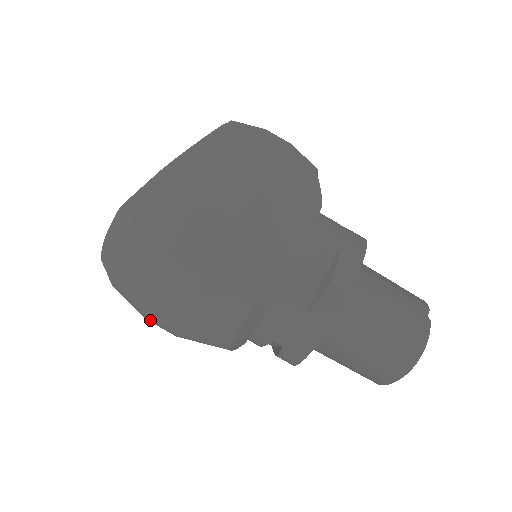
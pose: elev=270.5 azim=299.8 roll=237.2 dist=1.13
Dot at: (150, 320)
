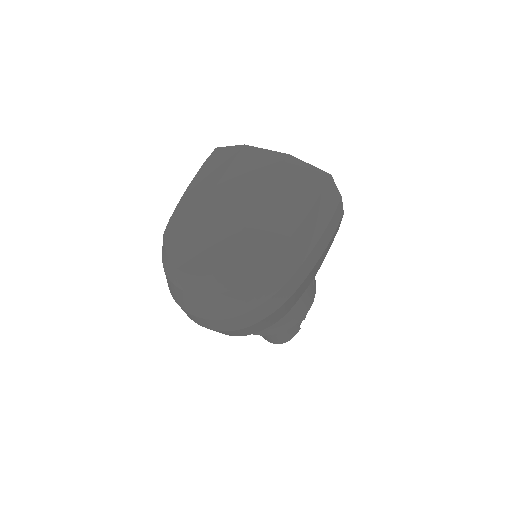
Dot at: occluded
